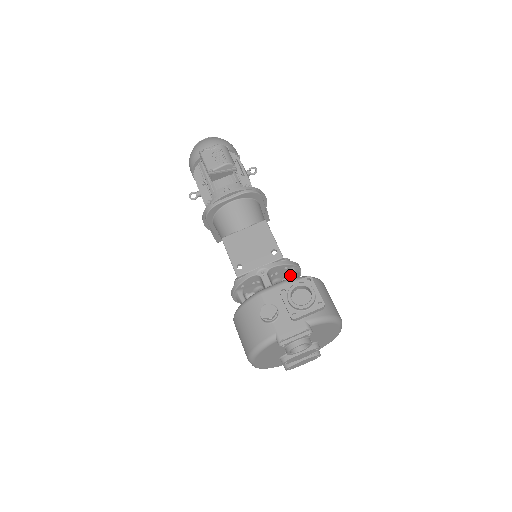
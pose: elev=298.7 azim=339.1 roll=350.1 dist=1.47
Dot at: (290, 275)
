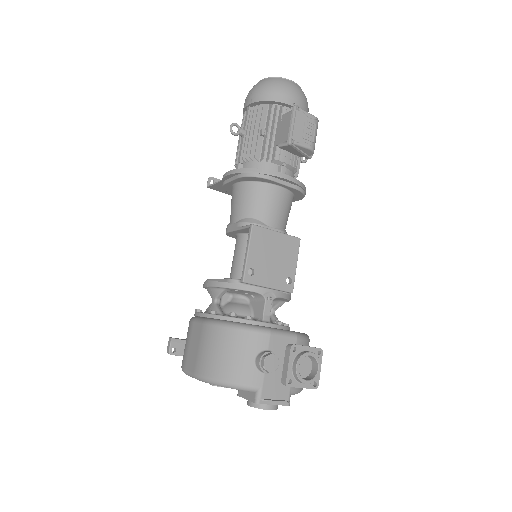
Dot at: (274, 302)
